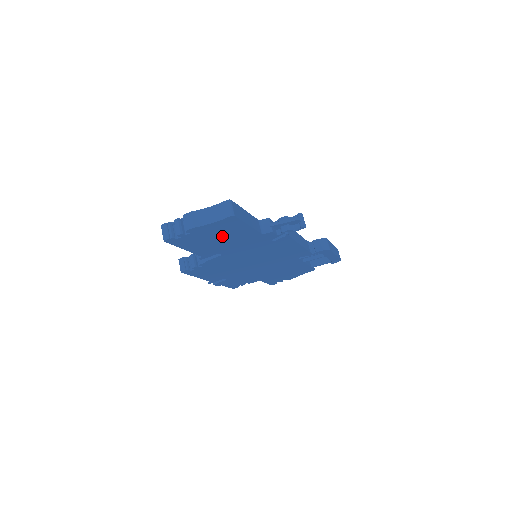
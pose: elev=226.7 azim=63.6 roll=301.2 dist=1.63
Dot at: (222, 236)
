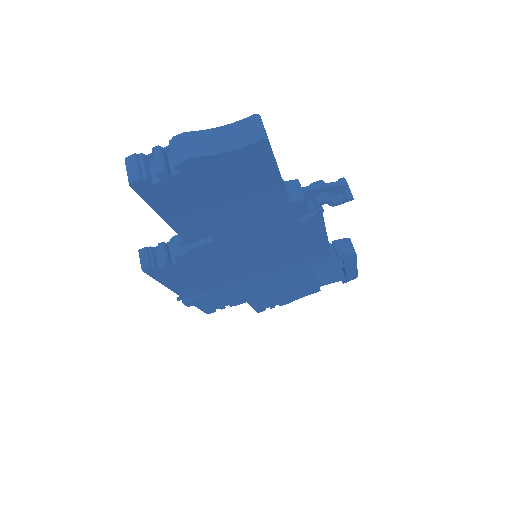
Dot at: (230, 193)
